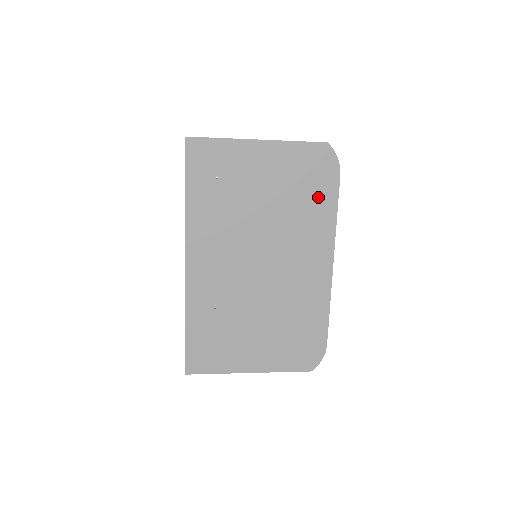
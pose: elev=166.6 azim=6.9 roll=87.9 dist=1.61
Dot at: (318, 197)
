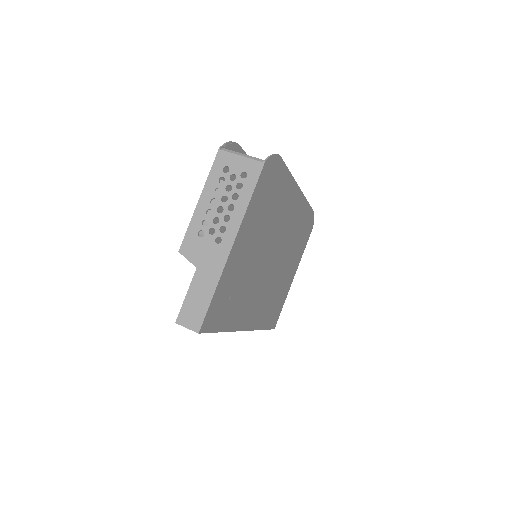
Dot at: (278, 189)
